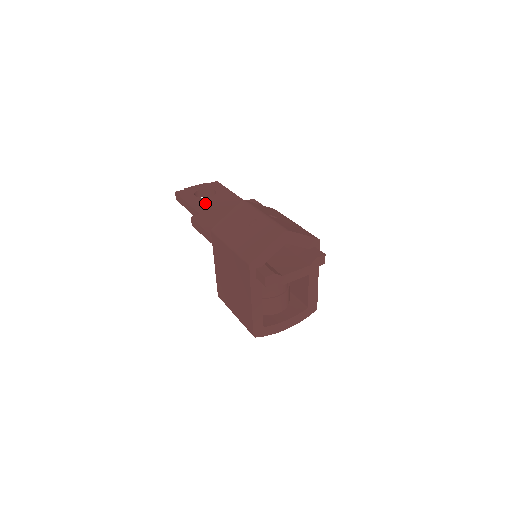
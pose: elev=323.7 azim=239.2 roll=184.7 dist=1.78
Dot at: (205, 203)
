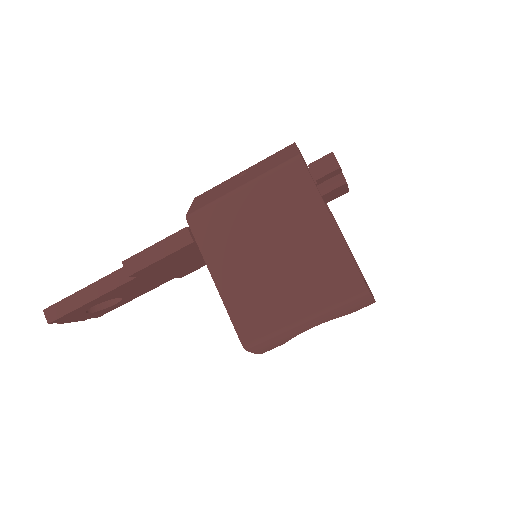
Dot at: occluded
